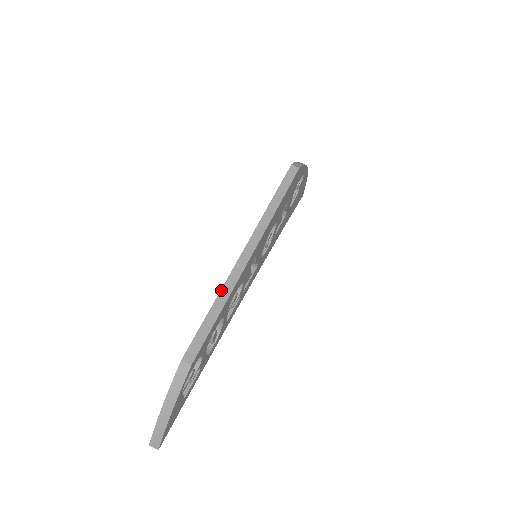
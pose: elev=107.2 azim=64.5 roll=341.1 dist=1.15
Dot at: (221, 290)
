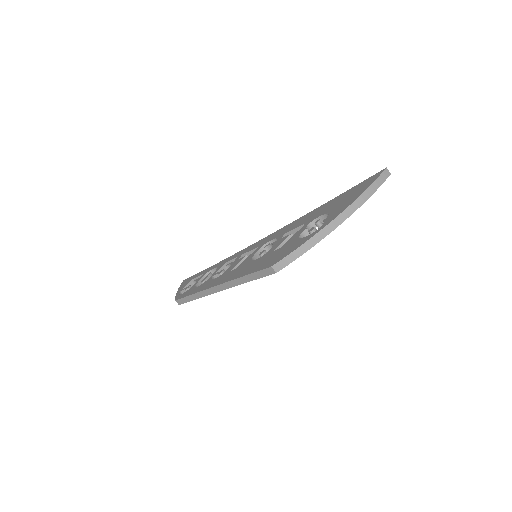
Dot at: (198, 292)
